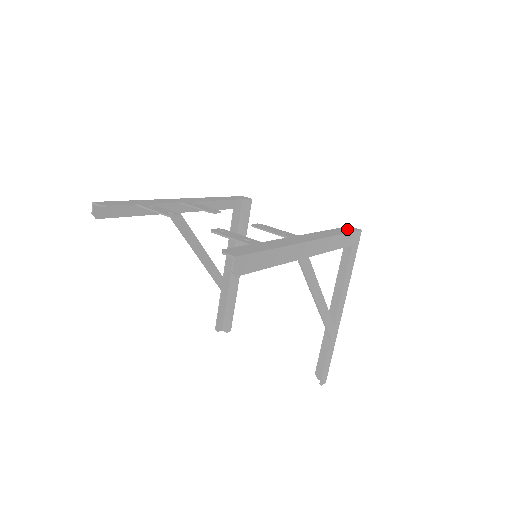
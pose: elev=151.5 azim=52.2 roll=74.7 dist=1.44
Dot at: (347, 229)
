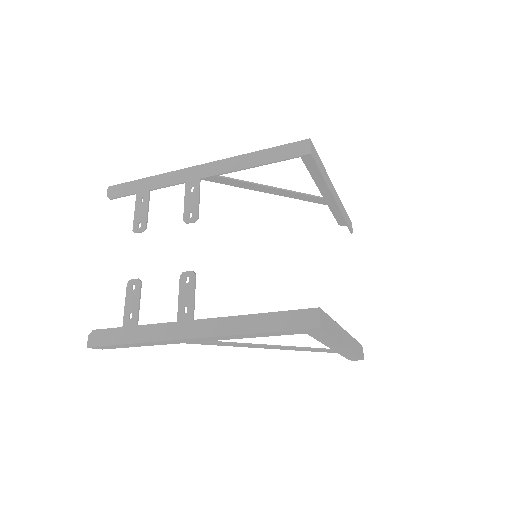
Dot at: (294, 319)
